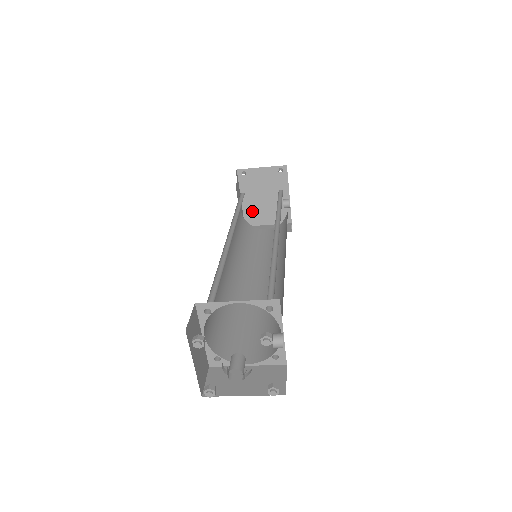
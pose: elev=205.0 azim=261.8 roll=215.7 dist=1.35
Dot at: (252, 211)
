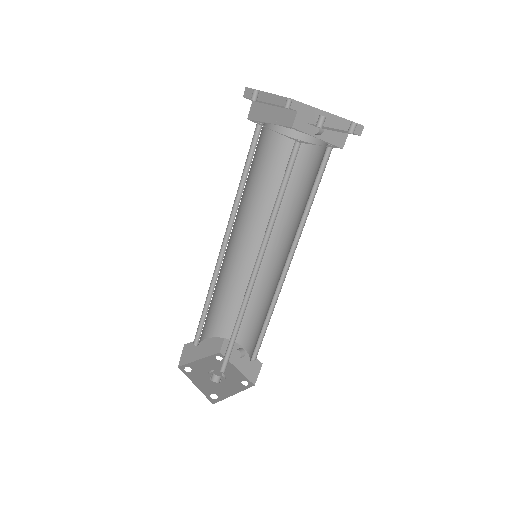
Dot at: occluded
